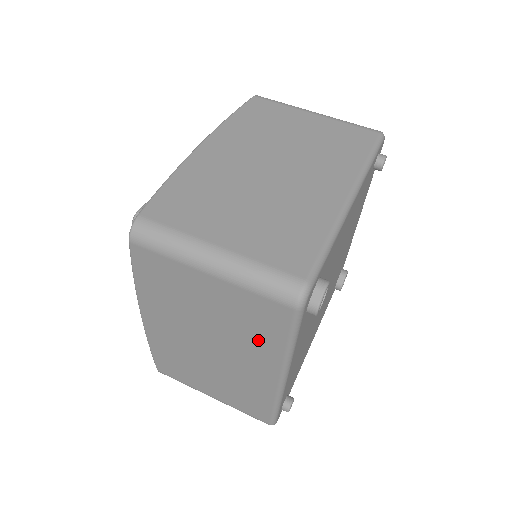
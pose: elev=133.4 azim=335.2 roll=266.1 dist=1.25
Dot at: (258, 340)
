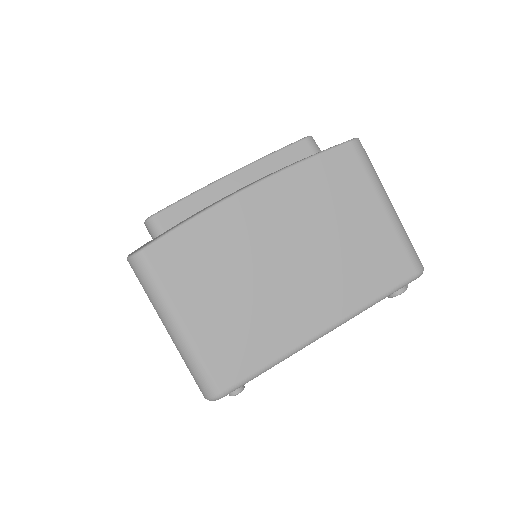
Dot at: (354, 282)
